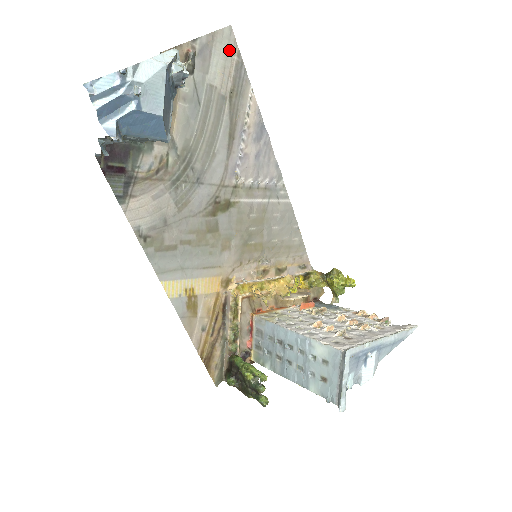
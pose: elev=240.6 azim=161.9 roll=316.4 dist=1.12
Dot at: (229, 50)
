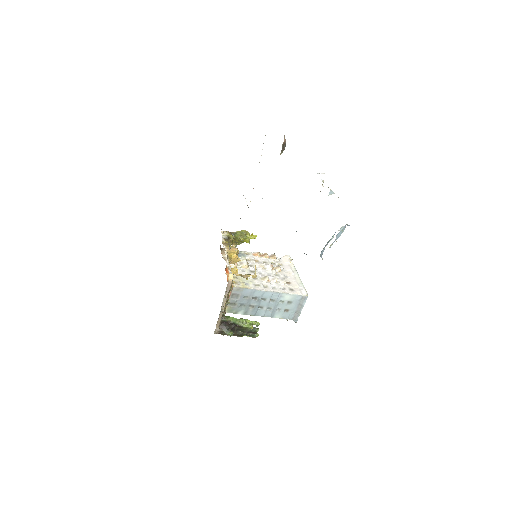
Dot at: occluded
